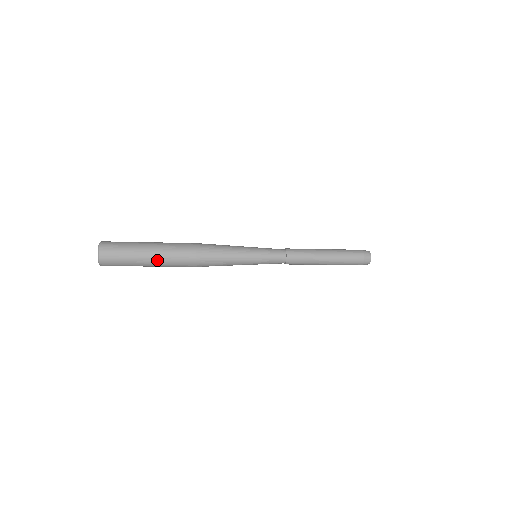
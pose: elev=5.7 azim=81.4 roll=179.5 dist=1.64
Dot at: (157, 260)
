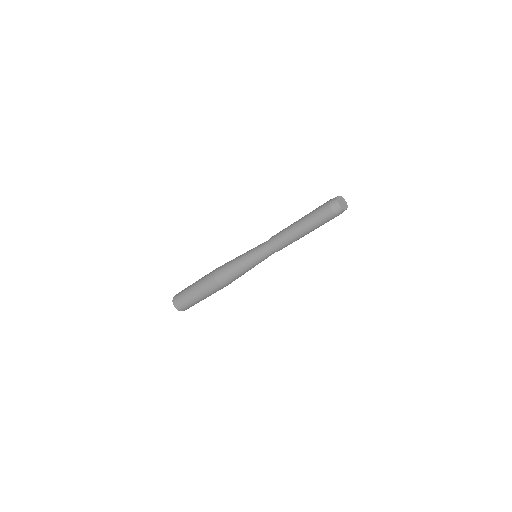
Dot at: (198, 292)
